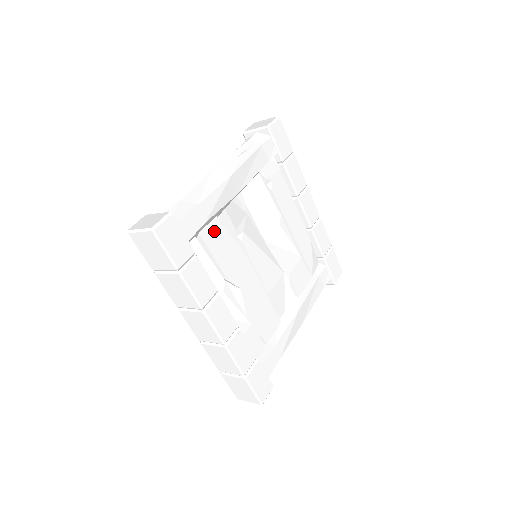
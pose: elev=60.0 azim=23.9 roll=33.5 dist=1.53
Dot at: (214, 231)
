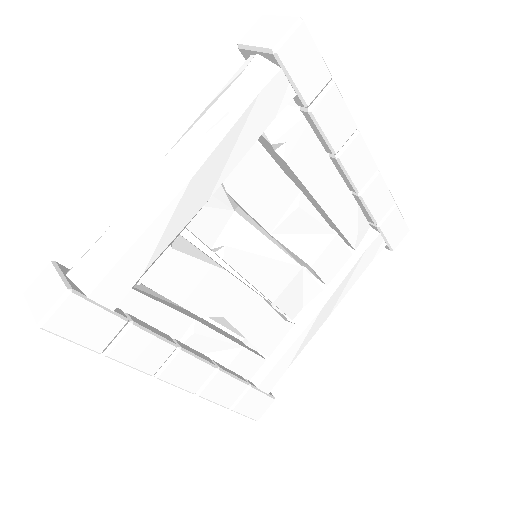
Dot at: (168, 267)
